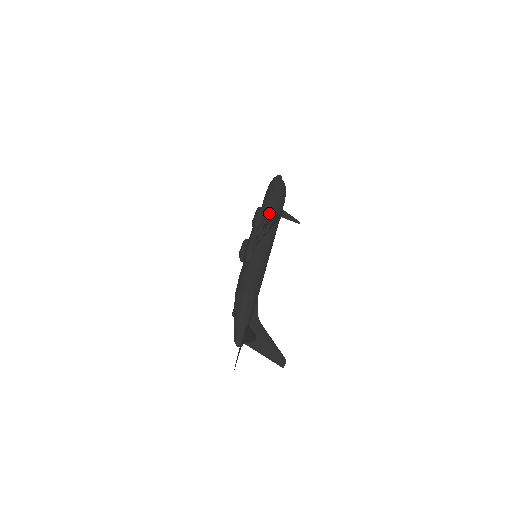
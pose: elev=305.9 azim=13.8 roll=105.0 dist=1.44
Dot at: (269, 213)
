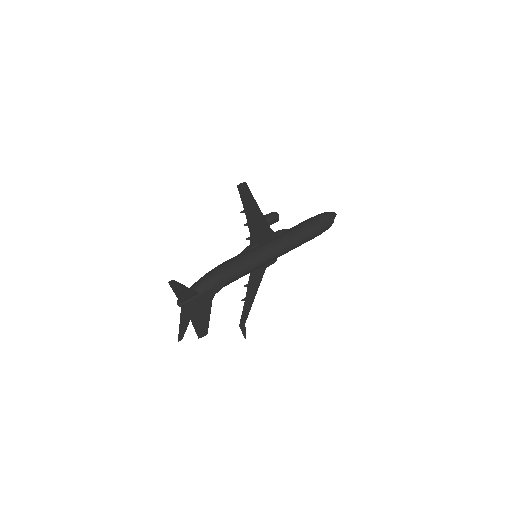
Dot at: (293, 229)
